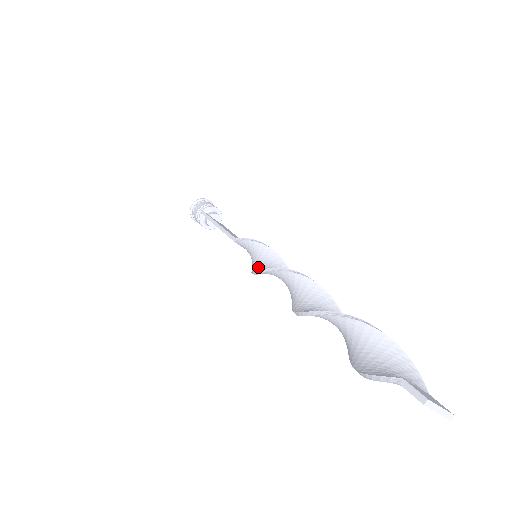
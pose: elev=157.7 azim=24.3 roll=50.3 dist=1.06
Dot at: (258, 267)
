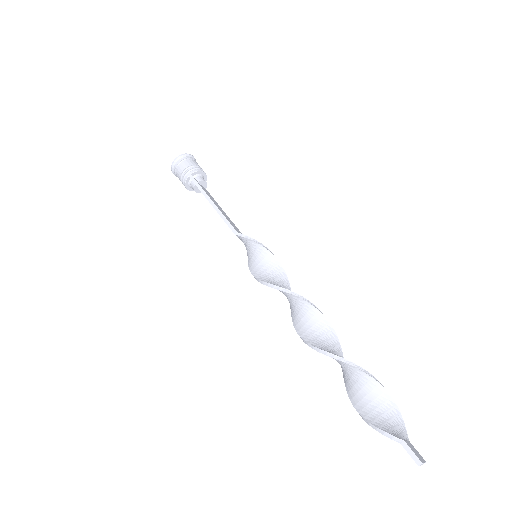
Dot at: (261, 272)
